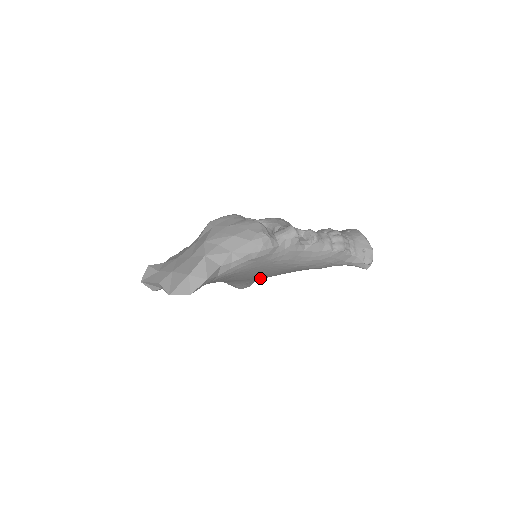
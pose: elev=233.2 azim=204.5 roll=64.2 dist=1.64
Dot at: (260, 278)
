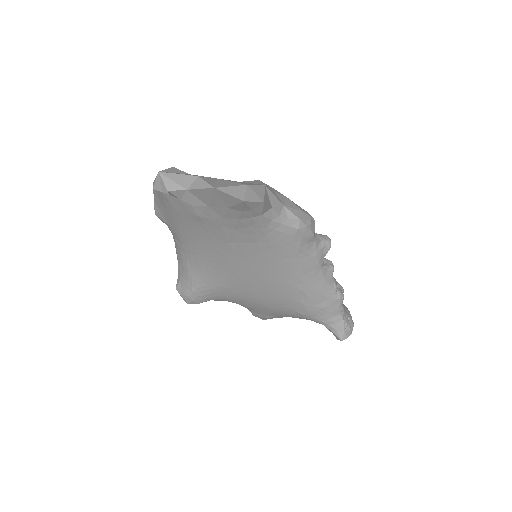
Dot at: (239, 286)
